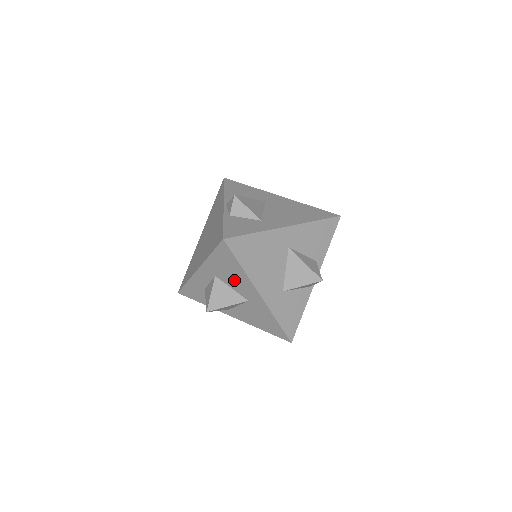
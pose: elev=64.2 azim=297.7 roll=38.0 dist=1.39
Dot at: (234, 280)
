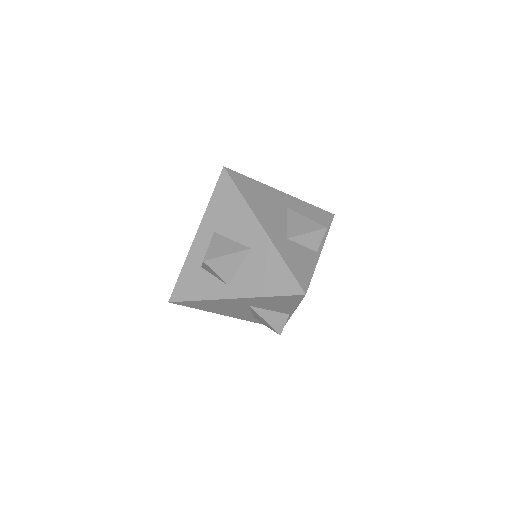
Dot at: (234, 223)
